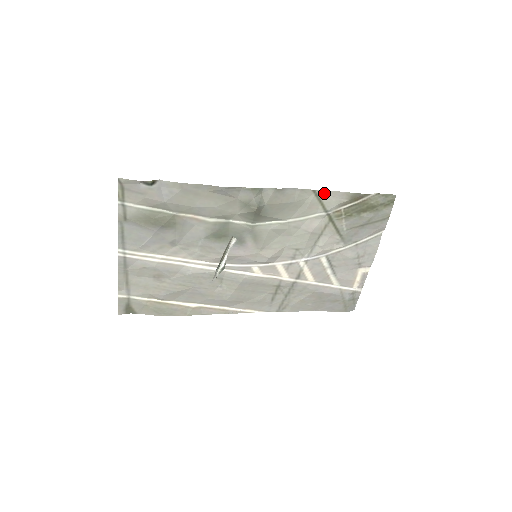
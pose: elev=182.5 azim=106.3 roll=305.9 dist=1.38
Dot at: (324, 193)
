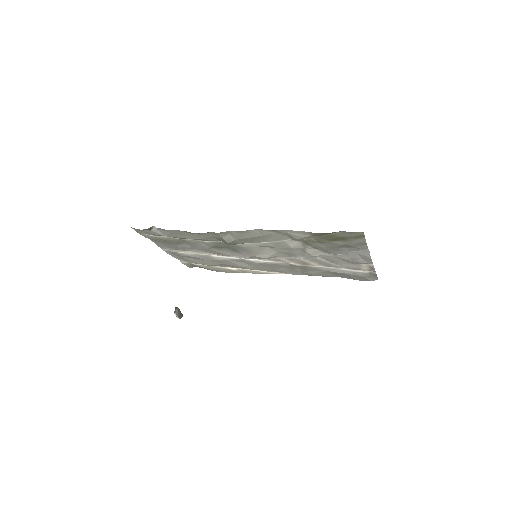
Dot at: (285, 231)
